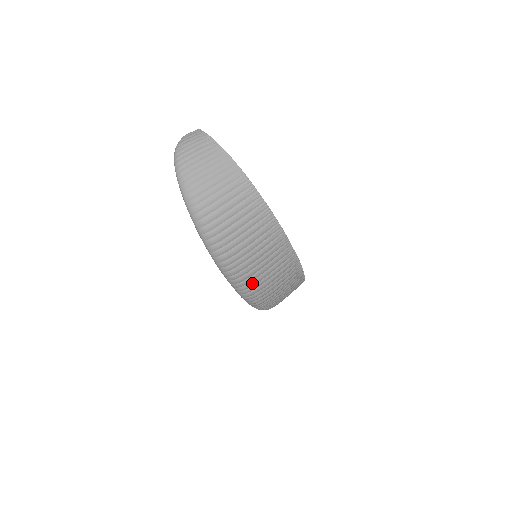
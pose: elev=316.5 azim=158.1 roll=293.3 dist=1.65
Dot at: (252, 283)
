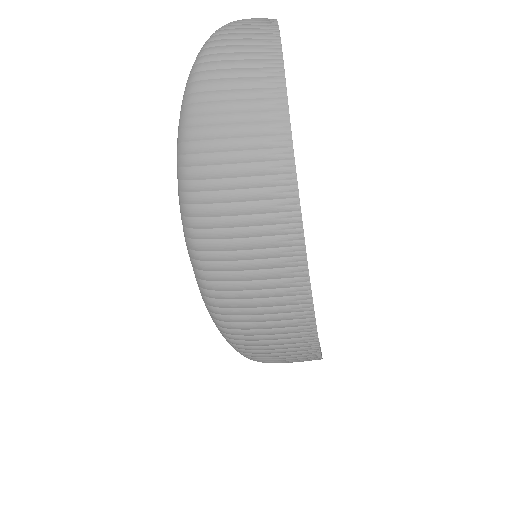
Dot at: (220, 285)
